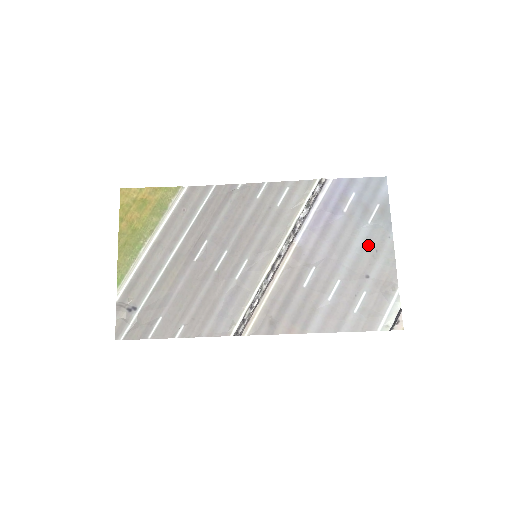
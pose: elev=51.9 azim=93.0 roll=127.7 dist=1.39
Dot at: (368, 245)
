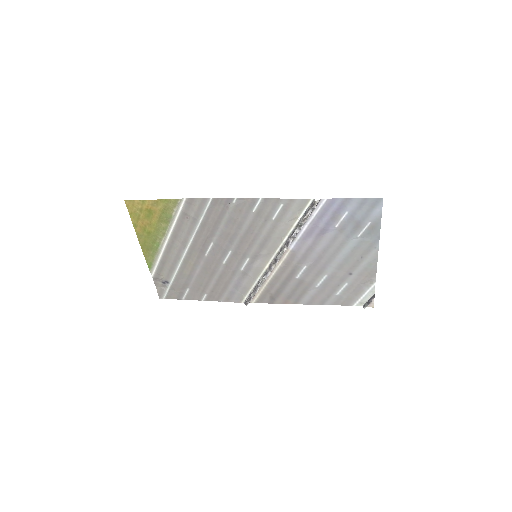
Dot at: (354, 253)
